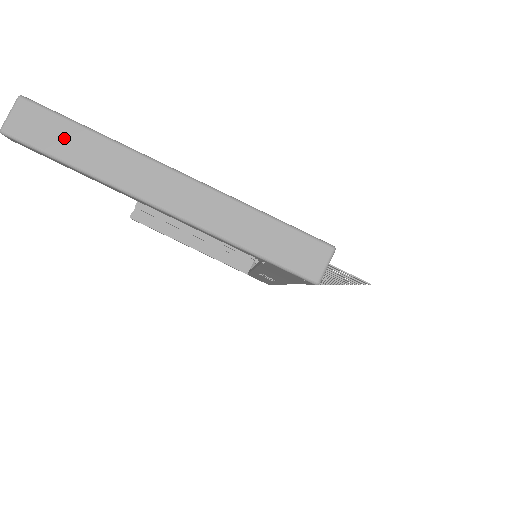
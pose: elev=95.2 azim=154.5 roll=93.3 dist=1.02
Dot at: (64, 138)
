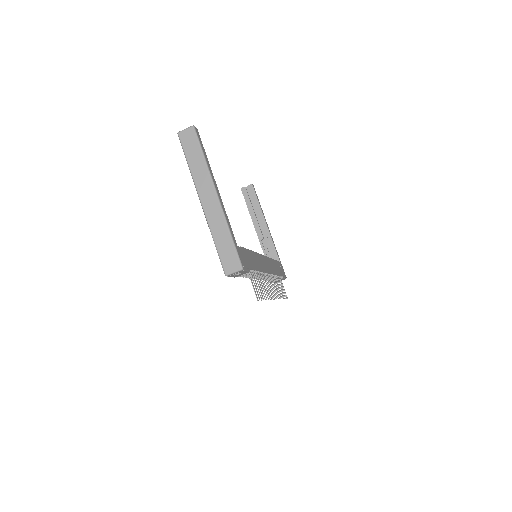
Dot at: (194, 152)
